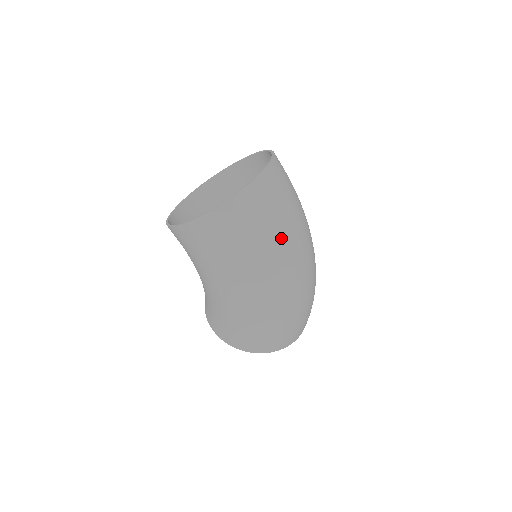
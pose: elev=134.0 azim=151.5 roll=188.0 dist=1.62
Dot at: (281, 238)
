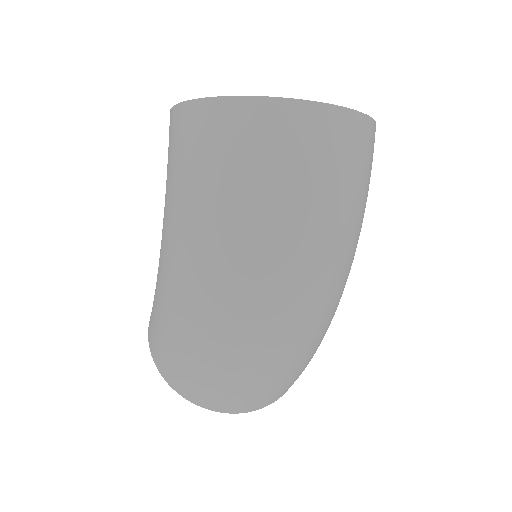
Dot at: (263, 219)
